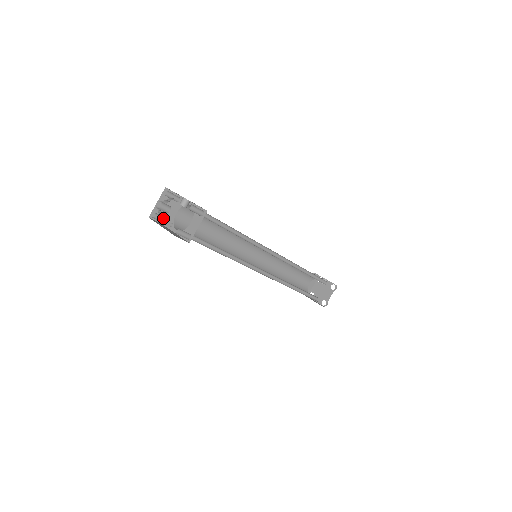
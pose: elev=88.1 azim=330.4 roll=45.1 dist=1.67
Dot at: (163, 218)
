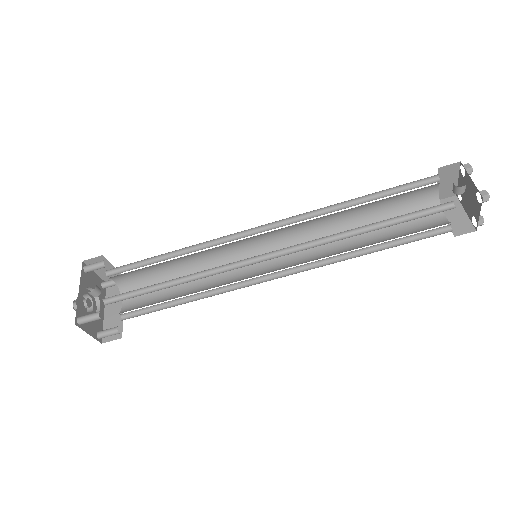
Dot at: (113, 283)
